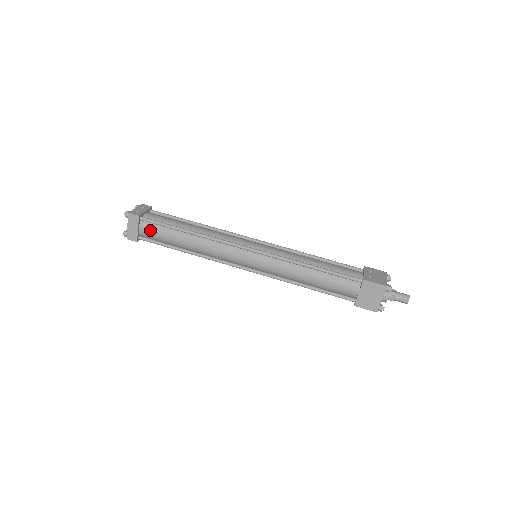
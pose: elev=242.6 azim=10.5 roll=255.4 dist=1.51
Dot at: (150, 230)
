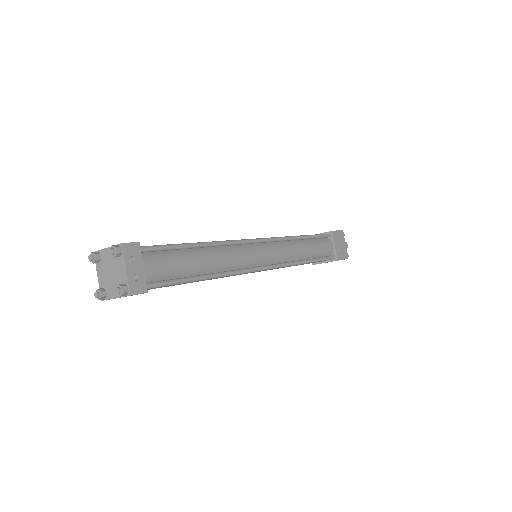
Dot at: occluded
